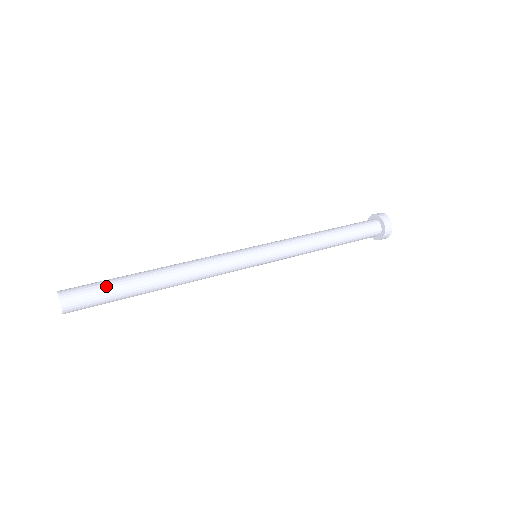
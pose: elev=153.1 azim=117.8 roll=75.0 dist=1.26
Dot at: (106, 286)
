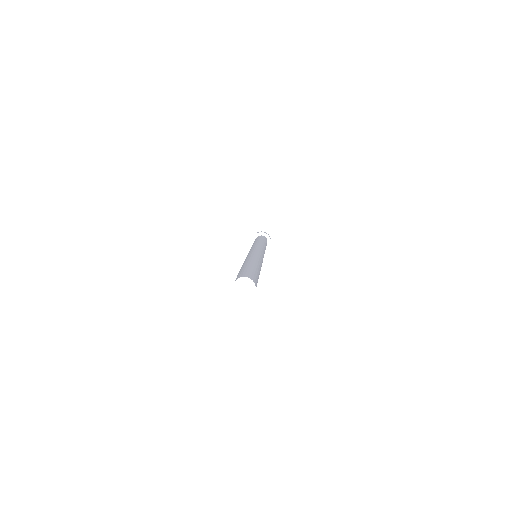
Dot at: (255, 272)
